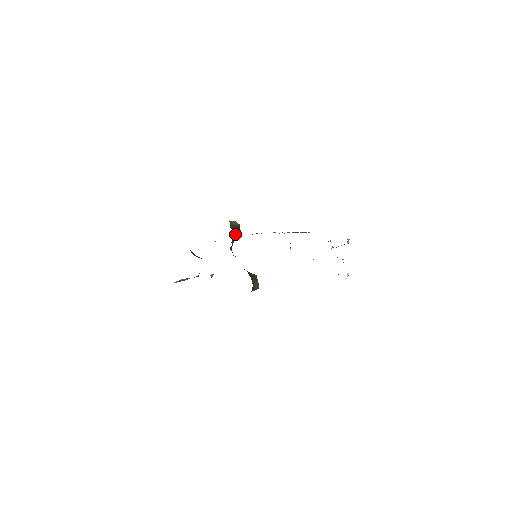
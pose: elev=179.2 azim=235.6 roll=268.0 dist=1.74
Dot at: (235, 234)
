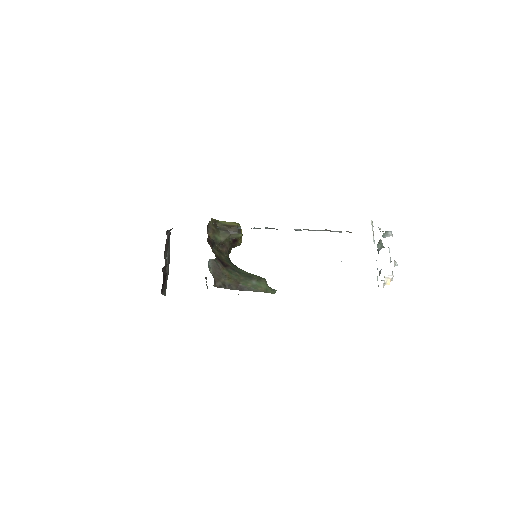
Dot at: (228, 233)
